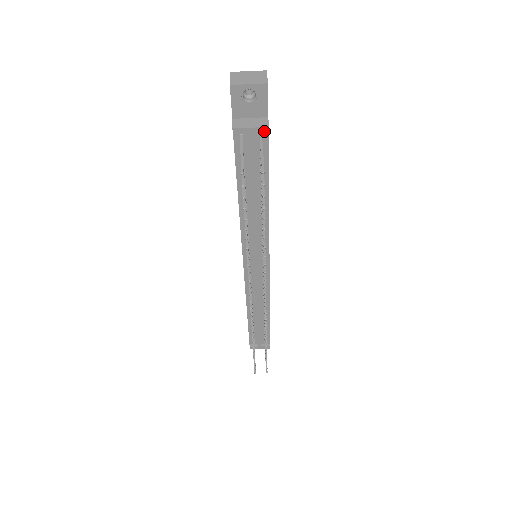
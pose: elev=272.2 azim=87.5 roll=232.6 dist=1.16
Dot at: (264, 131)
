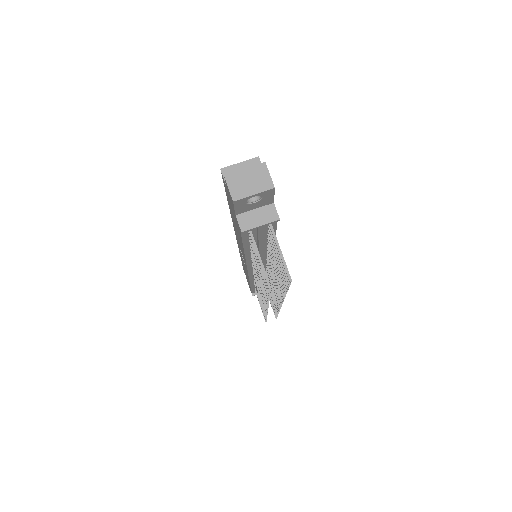
Dot at: (273, 219)
